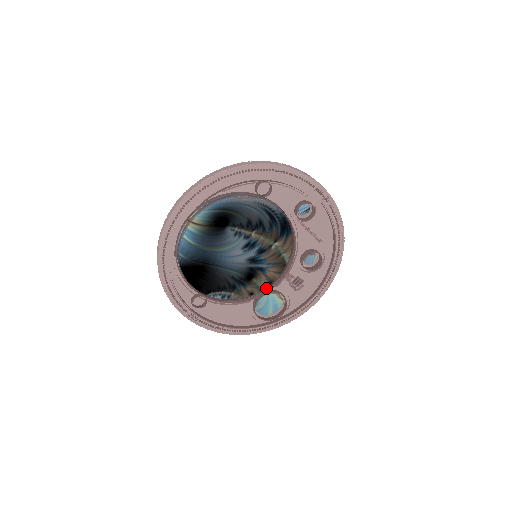
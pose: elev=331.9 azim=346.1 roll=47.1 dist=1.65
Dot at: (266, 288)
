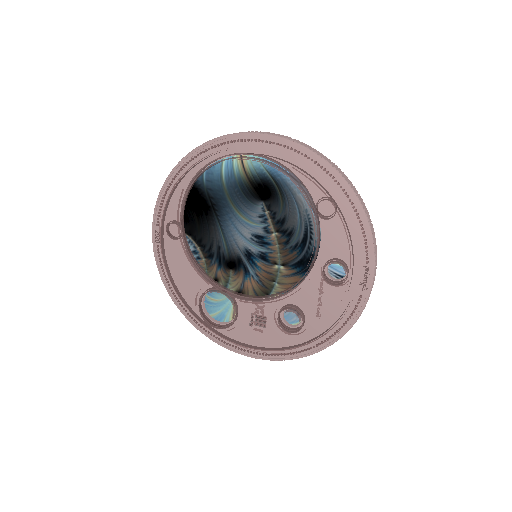
Dot at: (232, 291)
